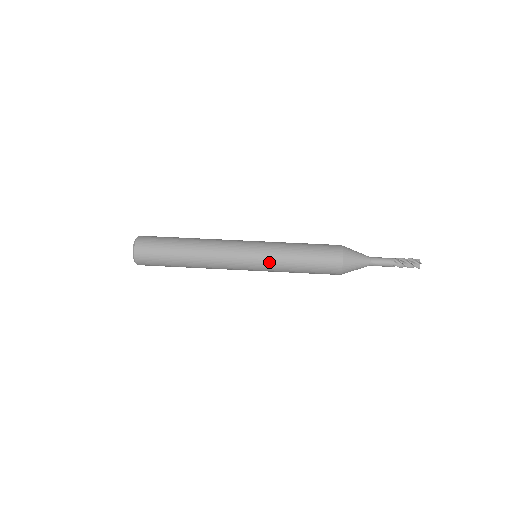
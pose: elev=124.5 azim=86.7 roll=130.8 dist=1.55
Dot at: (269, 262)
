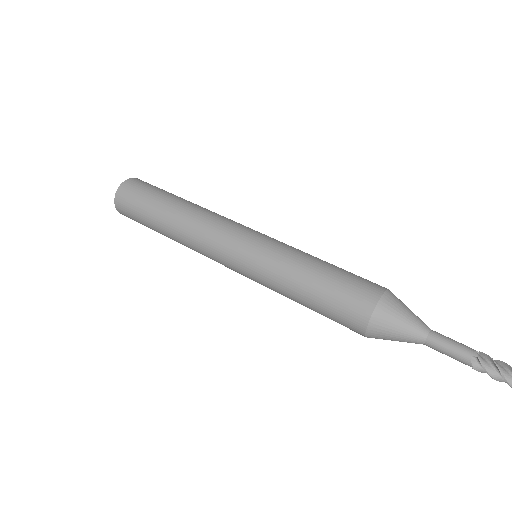
Dot at: (260, 280)
